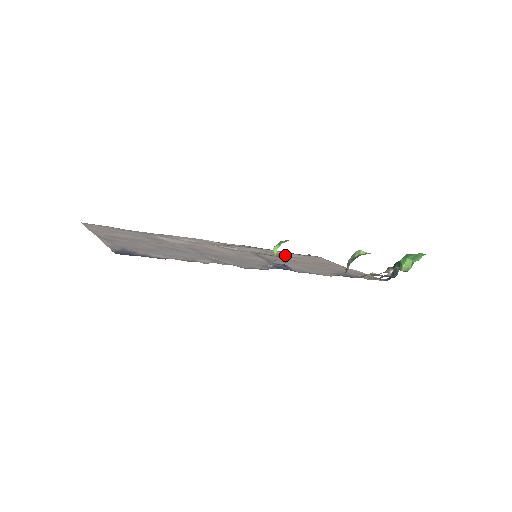
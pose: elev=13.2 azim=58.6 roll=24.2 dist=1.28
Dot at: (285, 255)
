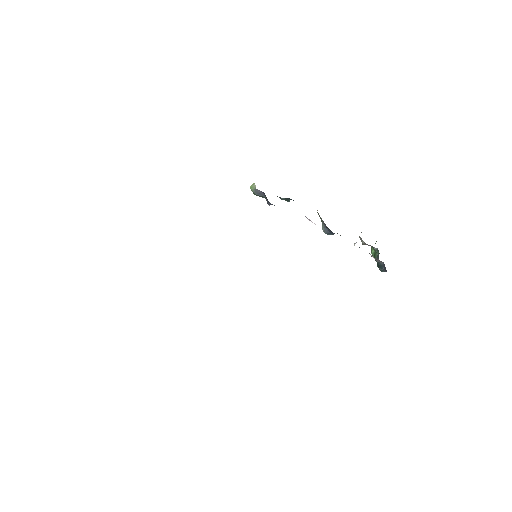
Dot at: occluded
